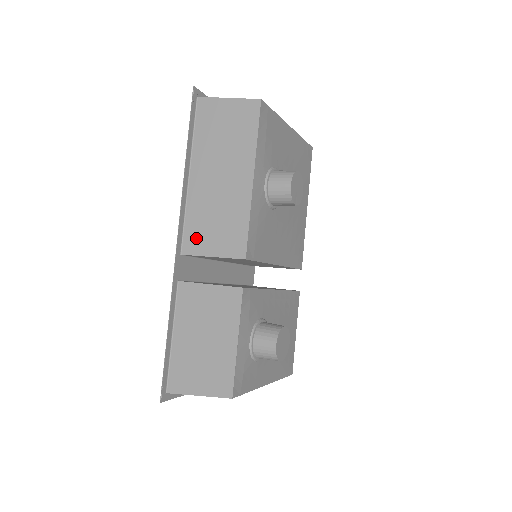
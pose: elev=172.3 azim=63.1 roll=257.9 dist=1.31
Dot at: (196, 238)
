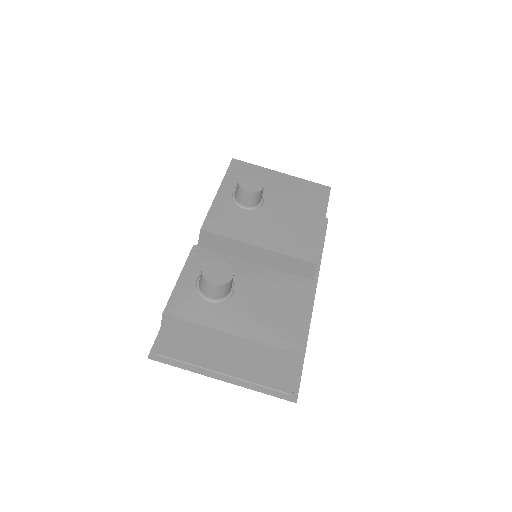
Dot at: occluded
